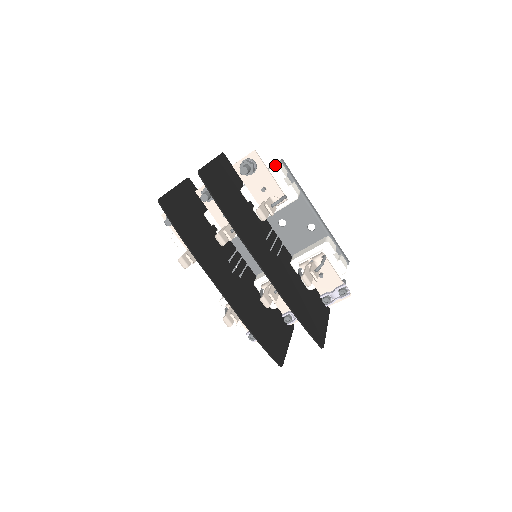
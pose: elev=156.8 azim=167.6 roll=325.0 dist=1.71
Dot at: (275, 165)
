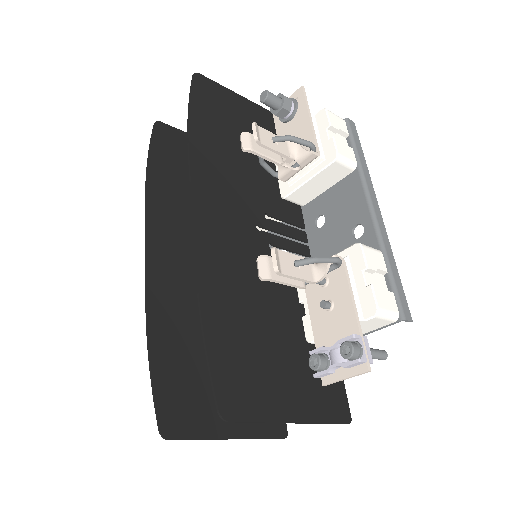
Dot at: occluded
